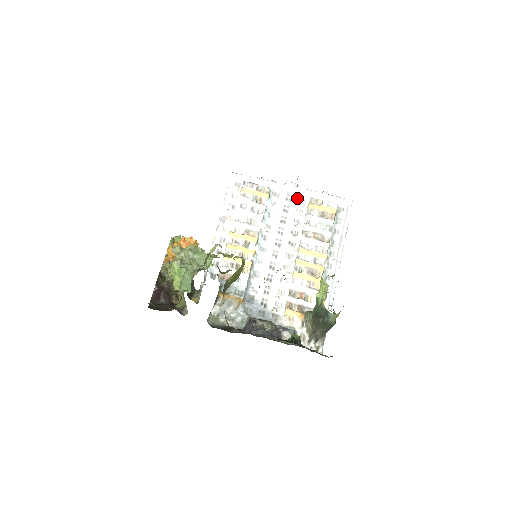
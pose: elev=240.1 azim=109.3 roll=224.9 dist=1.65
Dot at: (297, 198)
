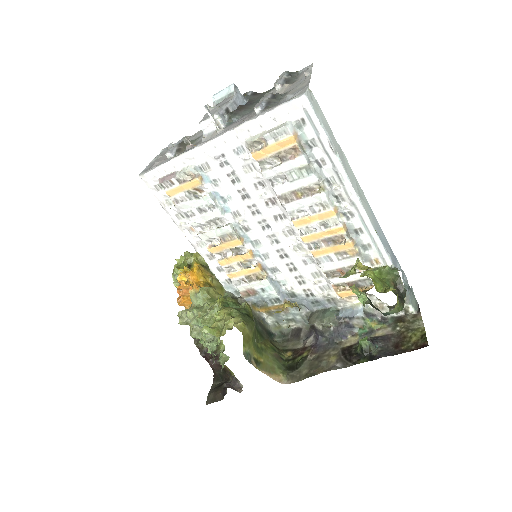
Dot at: (231, 154)
